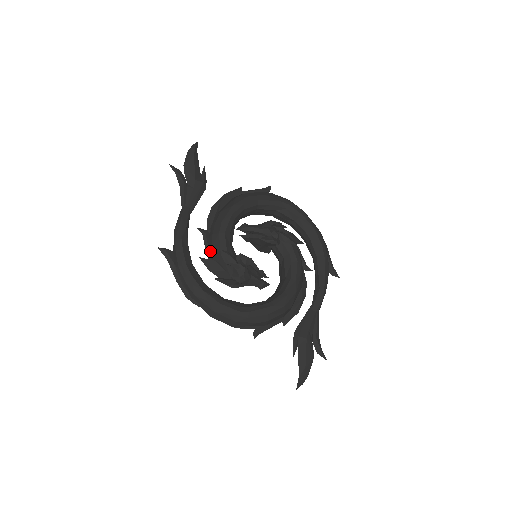
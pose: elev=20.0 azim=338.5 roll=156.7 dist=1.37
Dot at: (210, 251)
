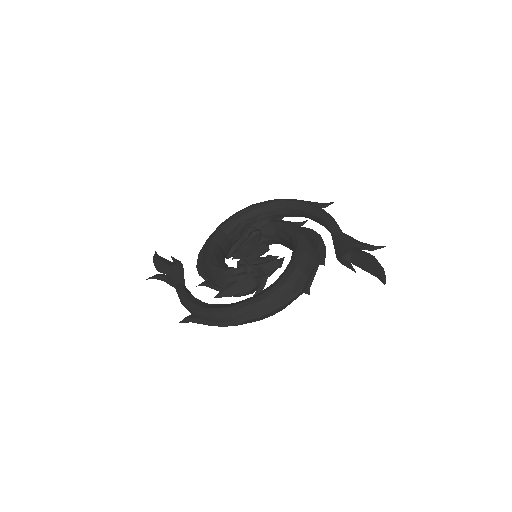
Dot at: (218, 287)
